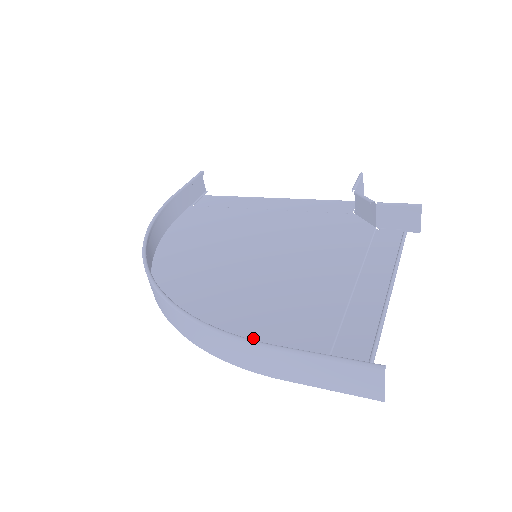
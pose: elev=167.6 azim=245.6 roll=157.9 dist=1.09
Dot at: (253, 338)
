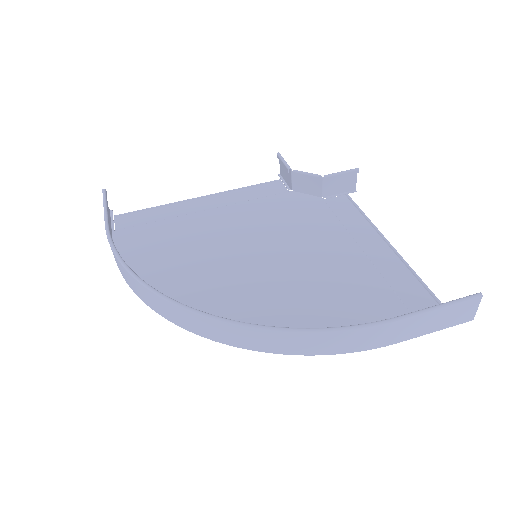
Dot at: (339, 324)
